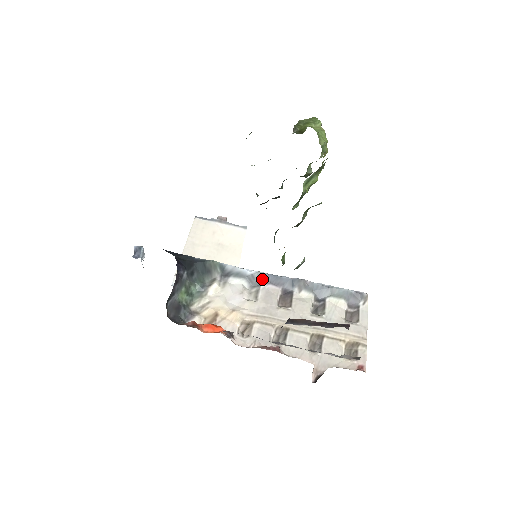
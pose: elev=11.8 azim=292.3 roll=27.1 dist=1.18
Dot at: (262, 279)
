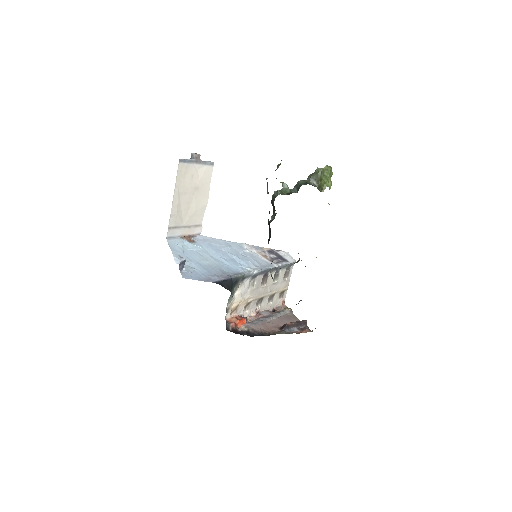
Dot at: (259, 274)
